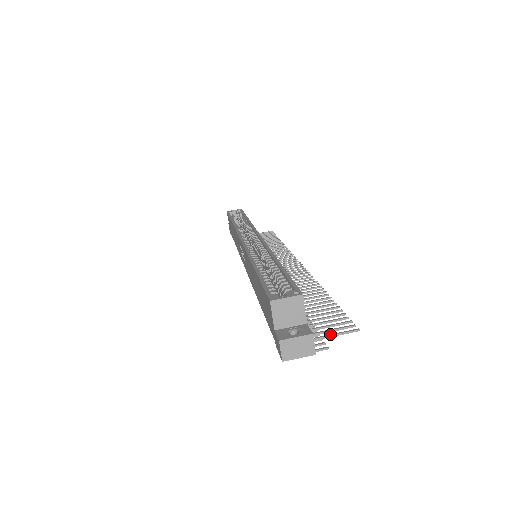
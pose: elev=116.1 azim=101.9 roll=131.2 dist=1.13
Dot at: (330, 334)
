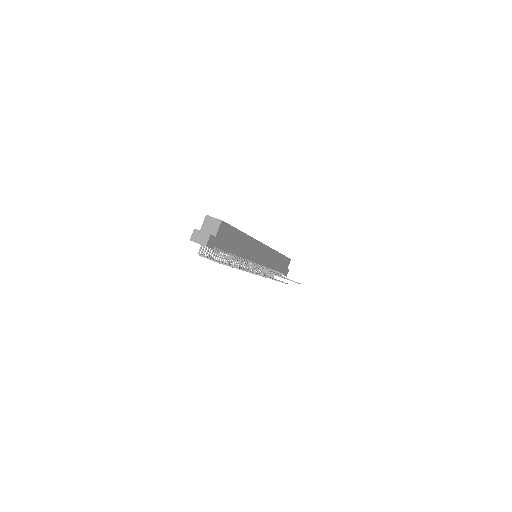
Dot at: (227, 257)
